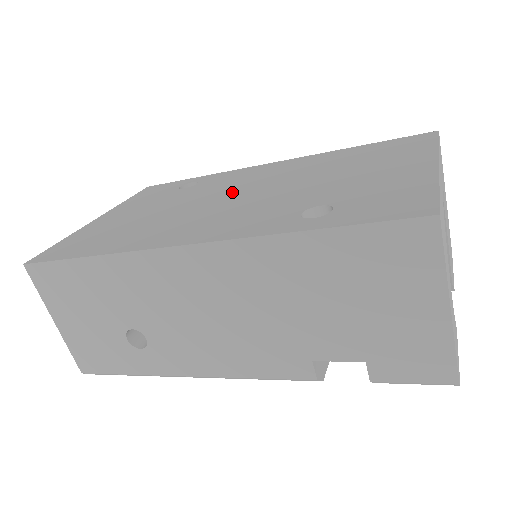
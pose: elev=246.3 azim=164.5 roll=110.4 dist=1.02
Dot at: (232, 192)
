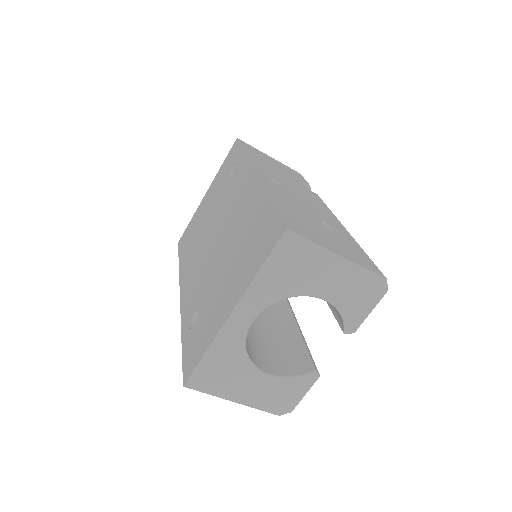
Dot at: (219, 227)
